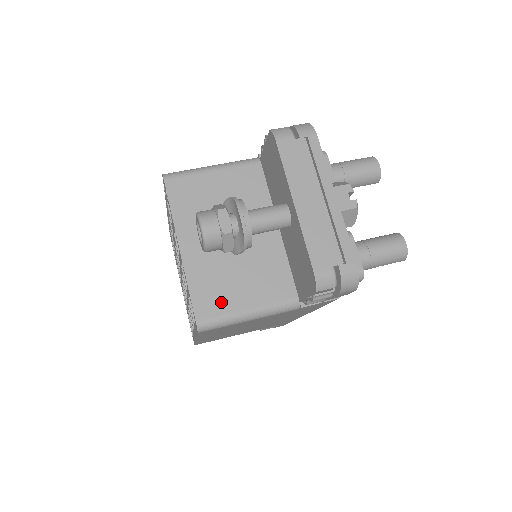
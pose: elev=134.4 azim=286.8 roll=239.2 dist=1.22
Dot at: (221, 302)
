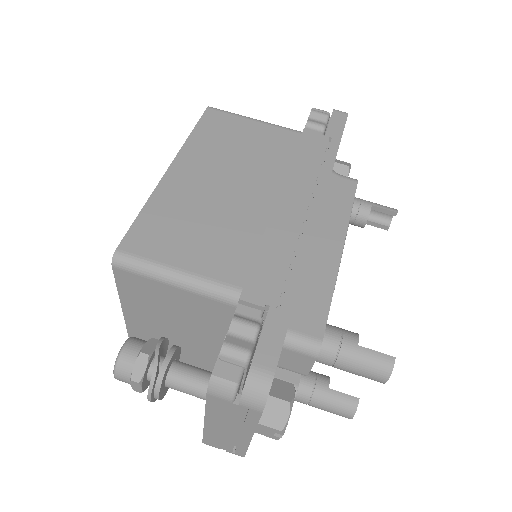
Dot at: occluded
